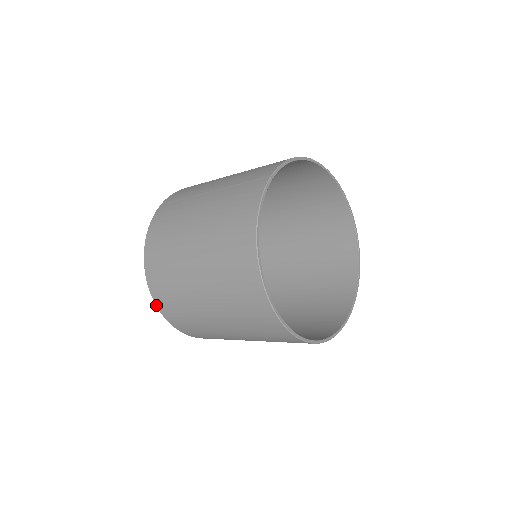
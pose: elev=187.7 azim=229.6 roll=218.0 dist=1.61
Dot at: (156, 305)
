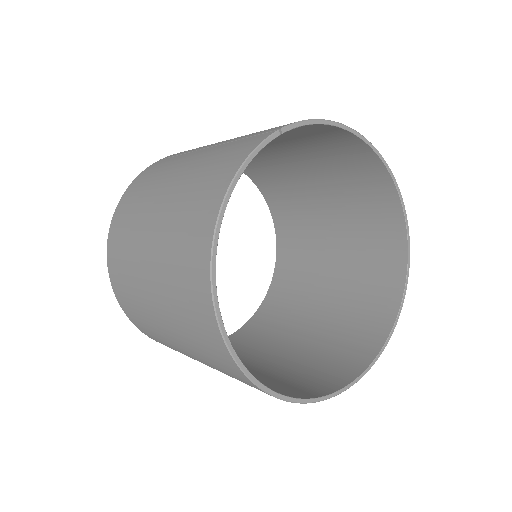
Dot at: (110, 281)
